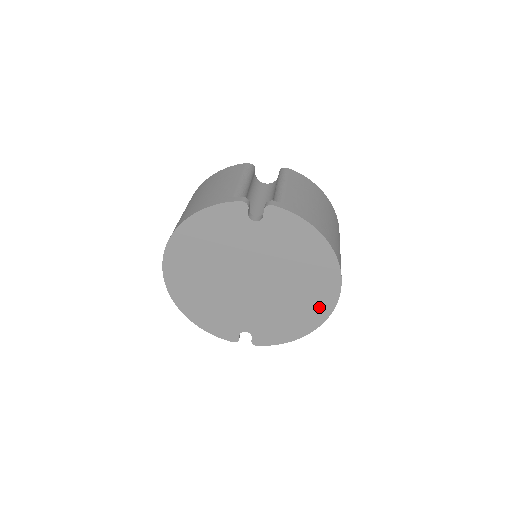
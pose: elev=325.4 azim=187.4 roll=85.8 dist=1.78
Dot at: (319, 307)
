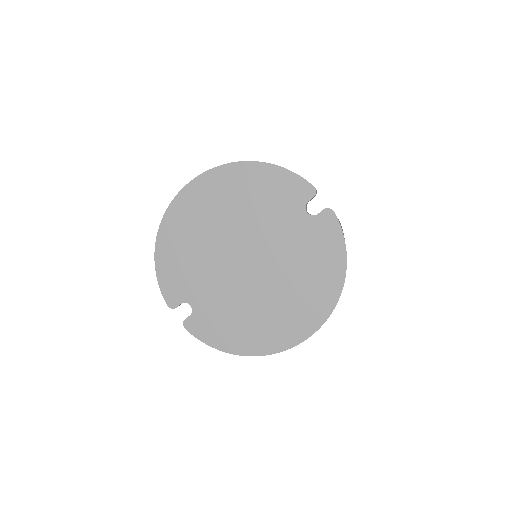
Dot at: (278, 336)
